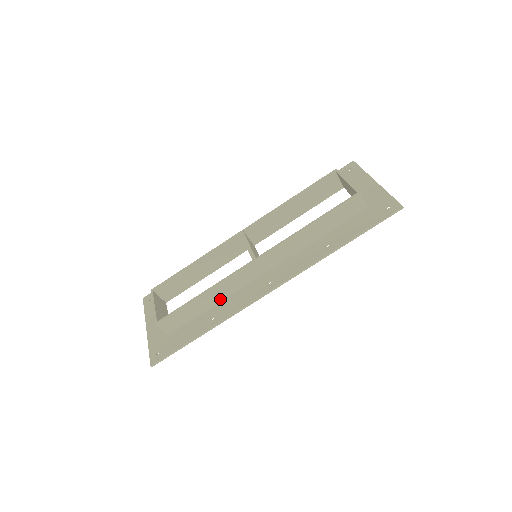
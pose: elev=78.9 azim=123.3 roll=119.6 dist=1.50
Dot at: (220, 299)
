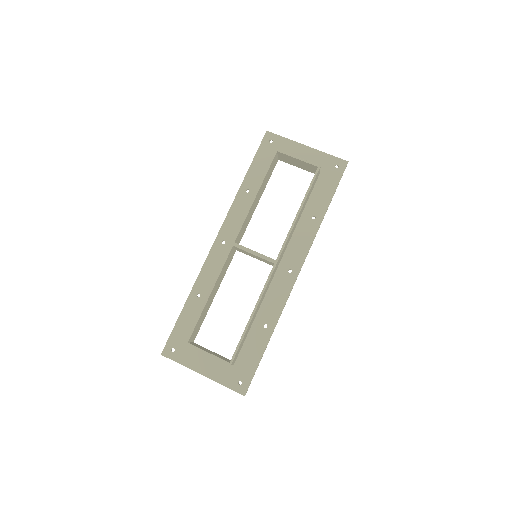
Dot at: (259, 308)
